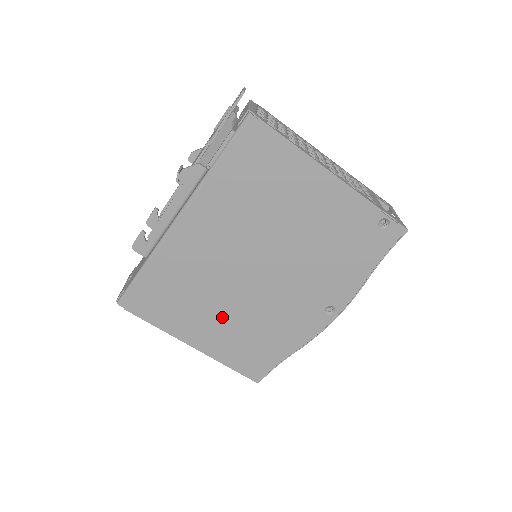
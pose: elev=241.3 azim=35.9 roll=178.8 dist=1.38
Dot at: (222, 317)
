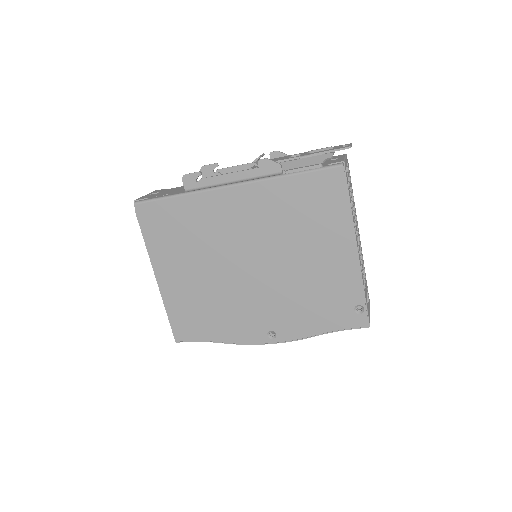
Dot at: (196, 276)
